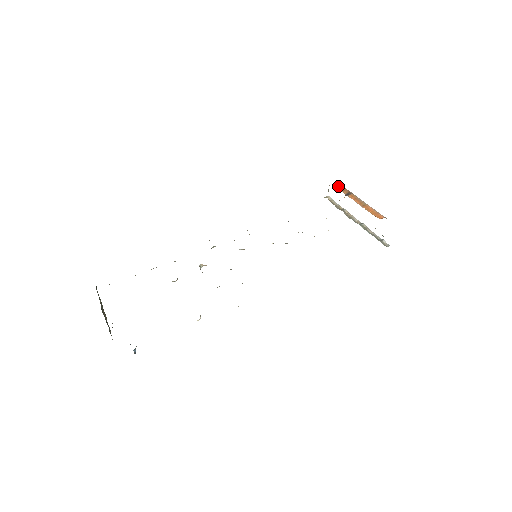
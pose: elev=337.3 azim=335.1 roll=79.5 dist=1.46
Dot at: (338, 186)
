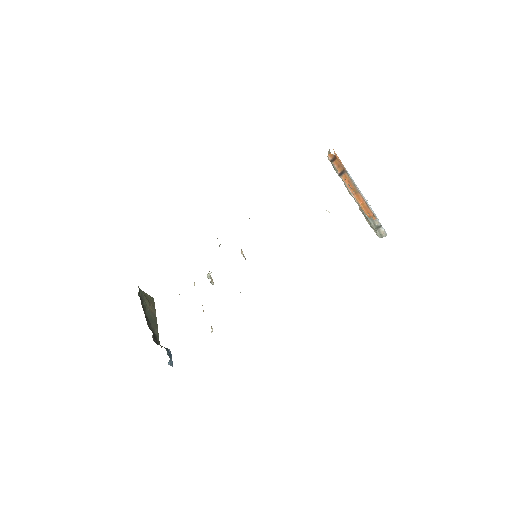
Dot at: (334, 158)
